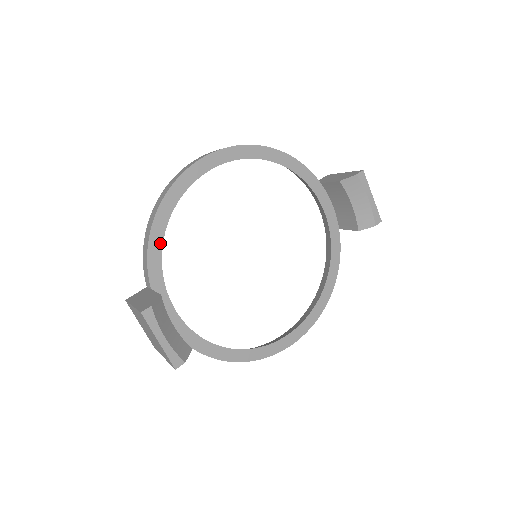
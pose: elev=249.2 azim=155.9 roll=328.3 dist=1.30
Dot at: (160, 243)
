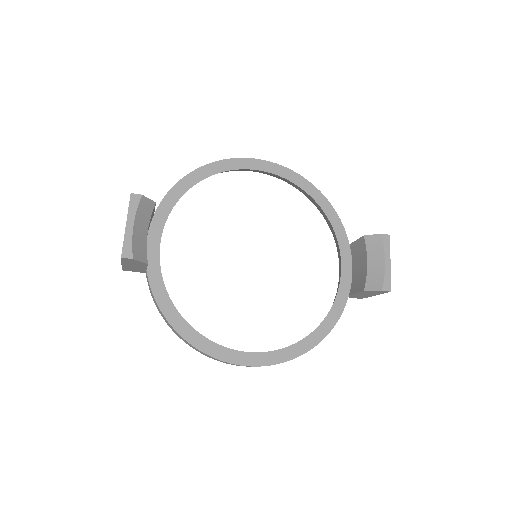
Dot at: (185, 189)
